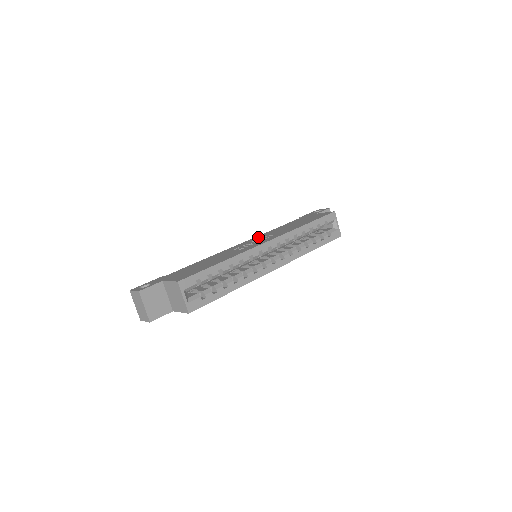
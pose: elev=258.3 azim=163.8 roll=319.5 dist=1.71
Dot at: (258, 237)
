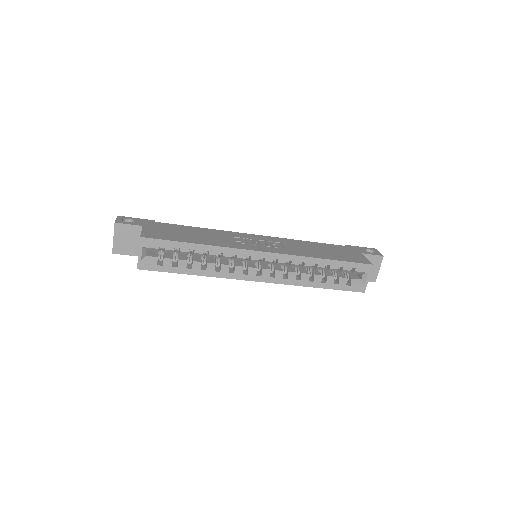
Dot at: (275, 239)
